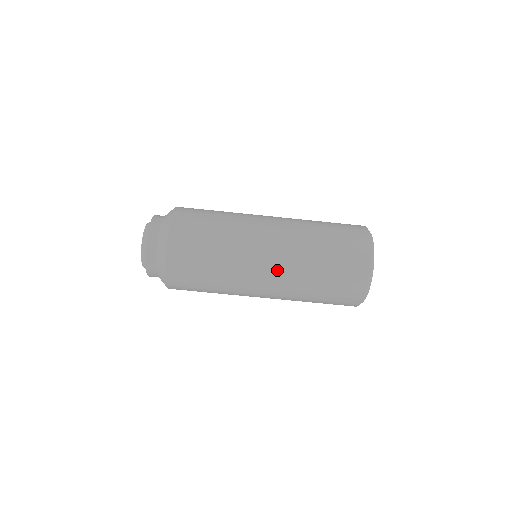
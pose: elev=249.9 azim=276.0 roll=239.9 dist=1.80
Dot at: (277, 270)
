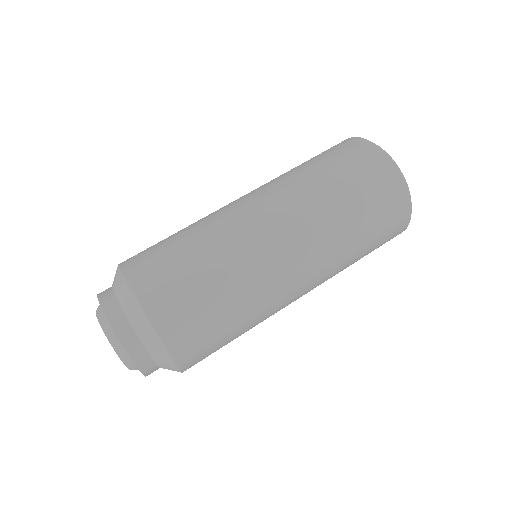
Dot at: (297, 237)
